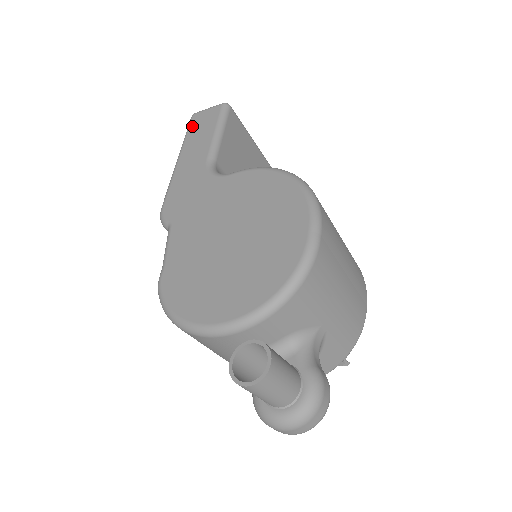
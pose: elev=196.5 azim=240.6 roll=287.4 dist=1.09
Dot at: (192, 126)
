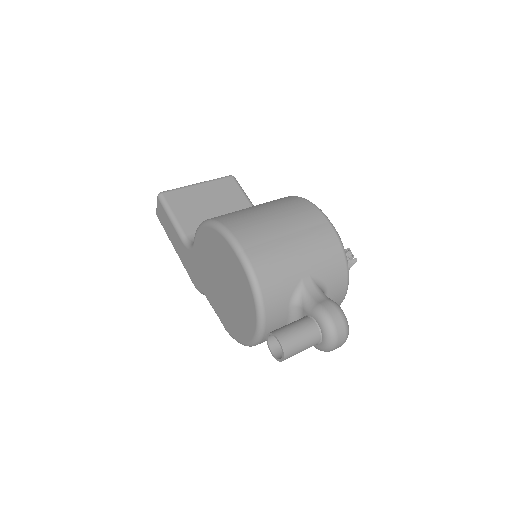
Dot at: (162, 223)
